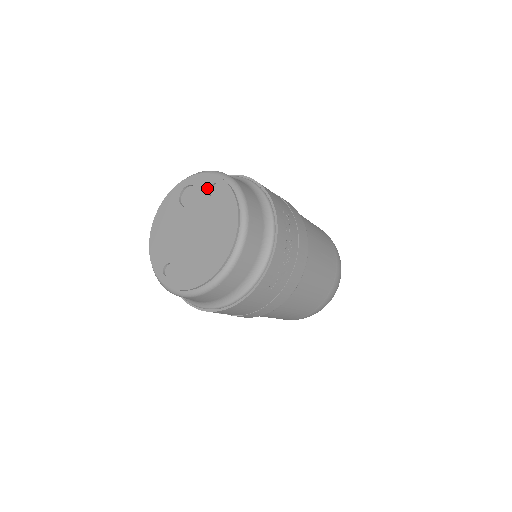
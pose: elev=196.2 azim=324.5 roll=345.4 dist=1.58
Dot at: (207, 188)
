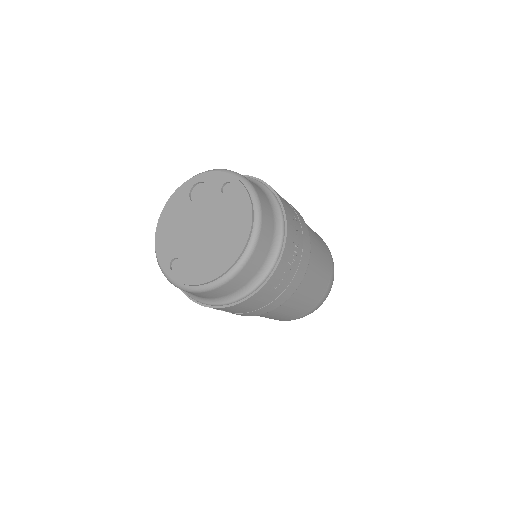
Dot at: (220, 186)
